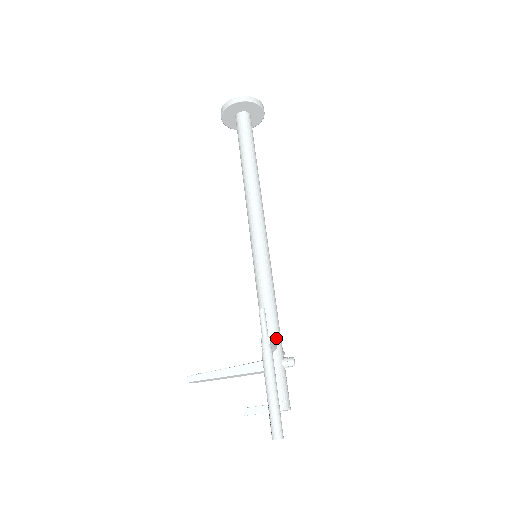
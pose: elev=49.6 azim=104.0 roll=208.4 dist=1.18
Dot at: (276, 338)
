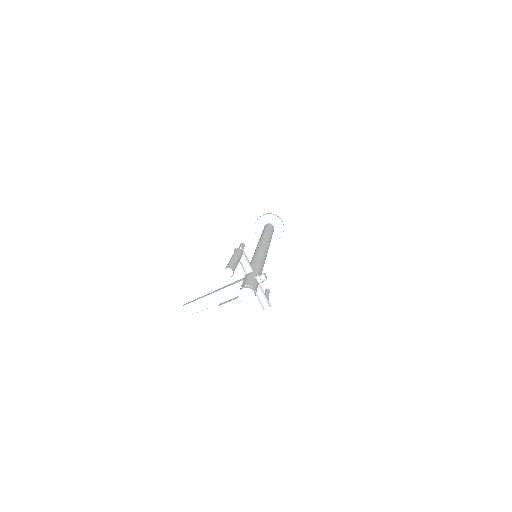
Dot at: (255, 269)
